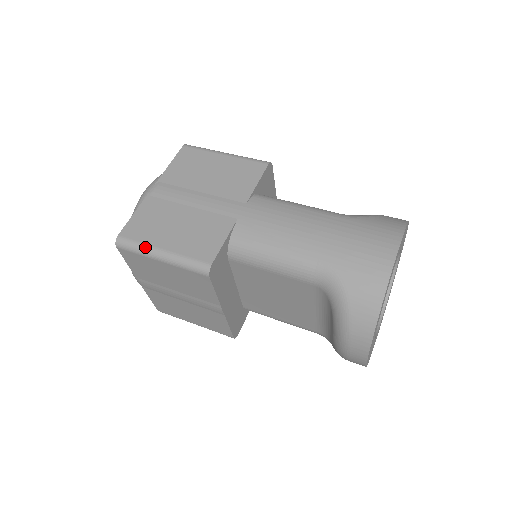
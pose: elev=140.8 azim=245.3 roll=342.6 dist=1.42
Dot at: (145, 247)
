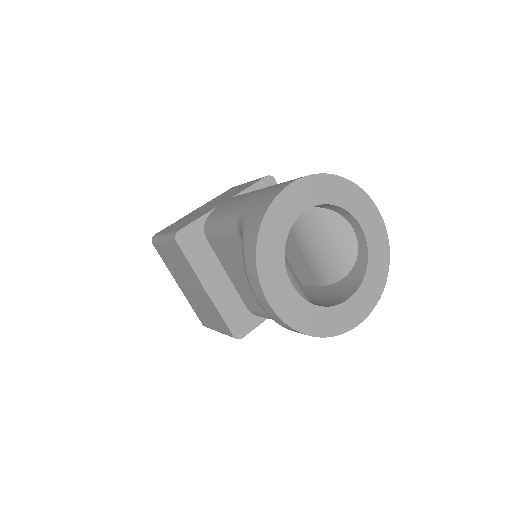
Dot at: (159, 235)
